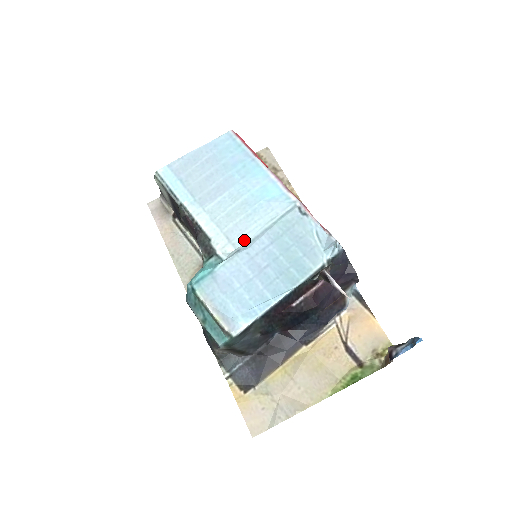
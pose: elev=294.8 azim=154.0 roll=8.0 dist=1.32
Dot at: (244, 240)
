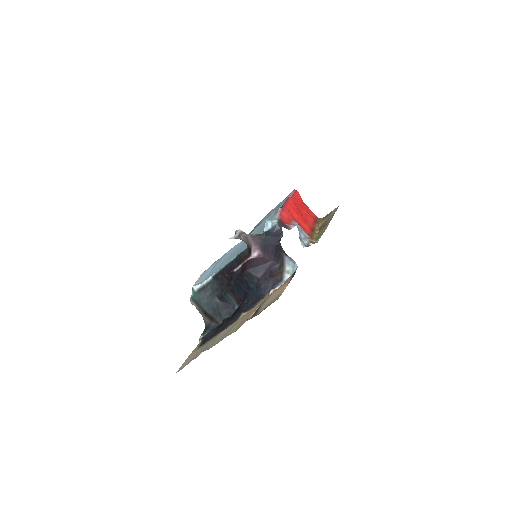
Dot at: occluded
